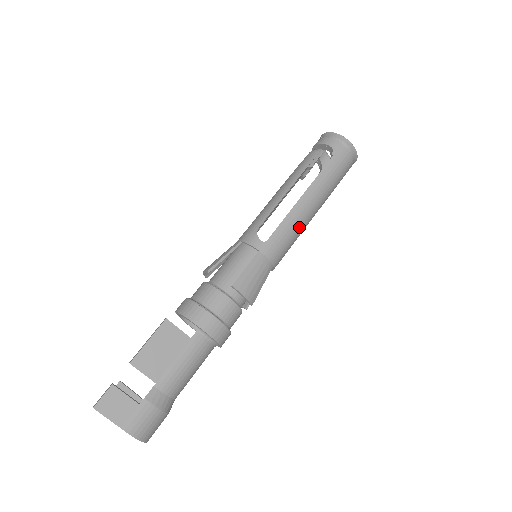
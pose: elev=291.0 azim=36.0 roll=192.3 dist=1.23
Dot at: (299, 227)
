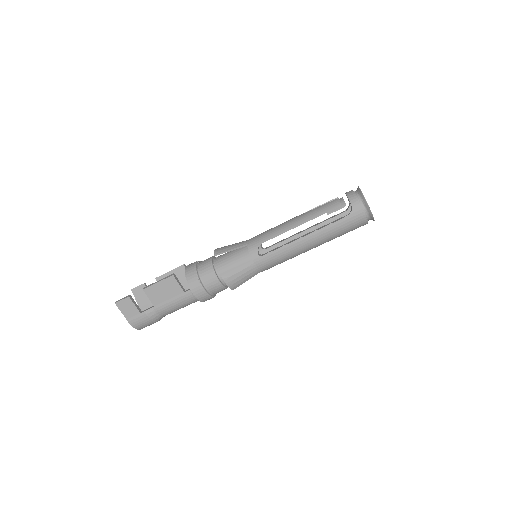
Dot at: (293, 255)
